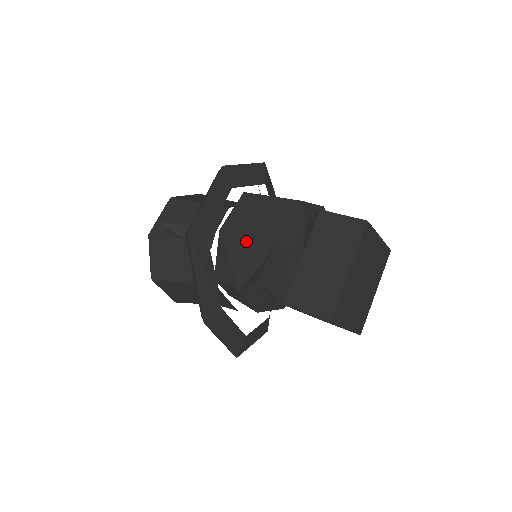
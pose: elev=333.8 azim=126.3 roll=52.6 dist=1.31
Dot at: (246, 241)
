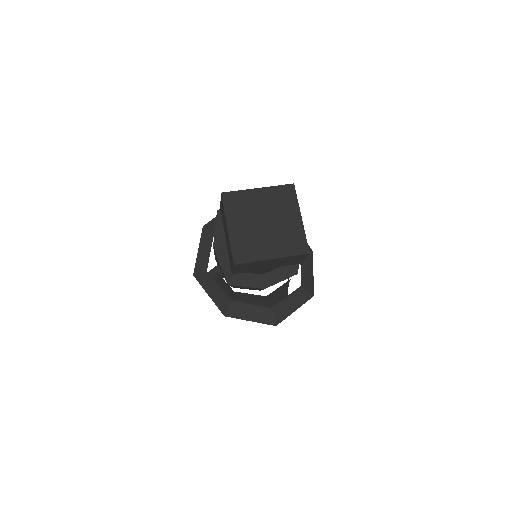
Dot at: (215, 255)
